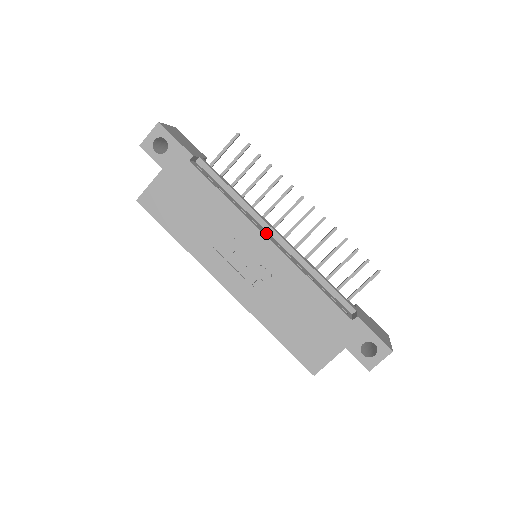
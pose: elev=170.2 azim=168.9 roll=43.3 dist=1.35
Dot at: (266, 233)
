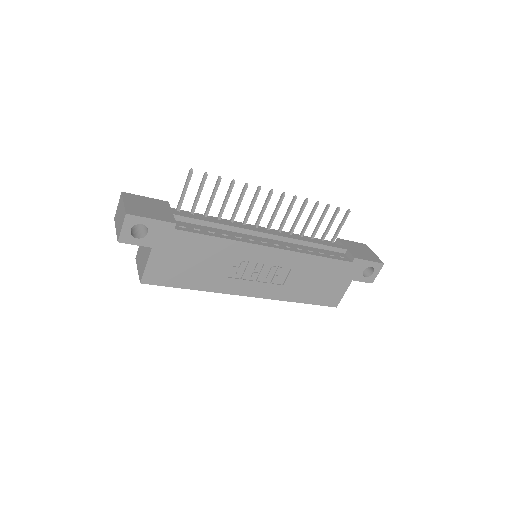
Dot at: (263, 241)
